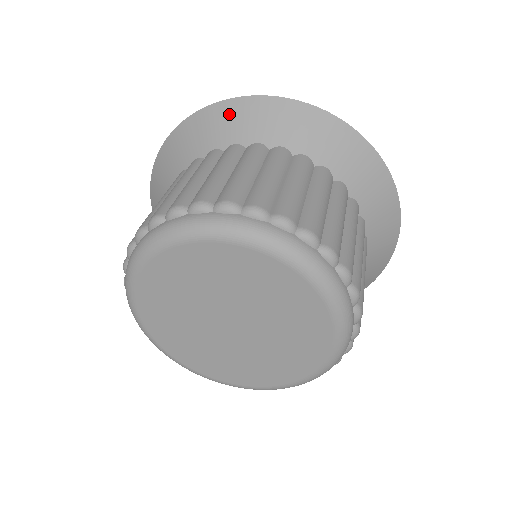
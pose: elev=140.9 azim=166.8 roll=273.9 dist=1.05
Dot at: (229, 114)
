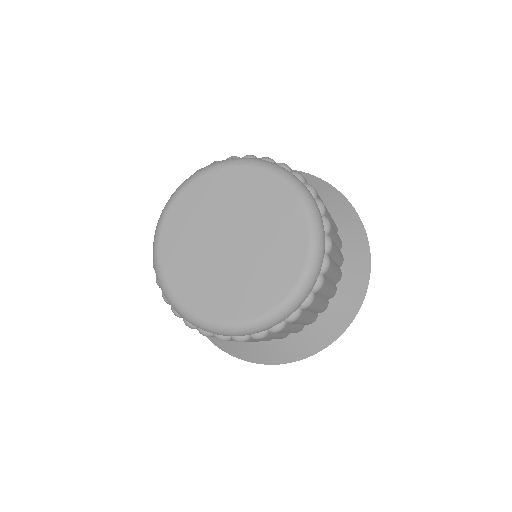
Dot at: (328, 190)
